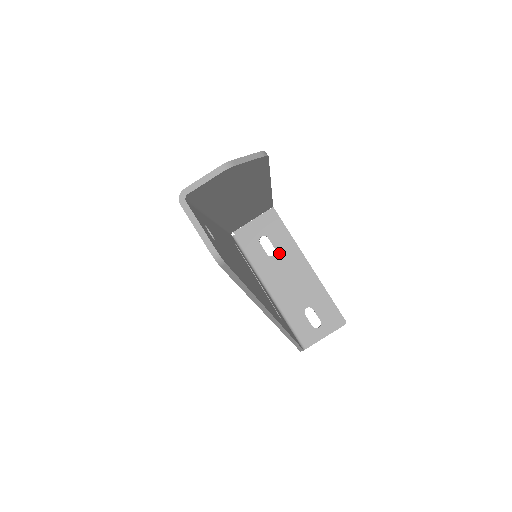
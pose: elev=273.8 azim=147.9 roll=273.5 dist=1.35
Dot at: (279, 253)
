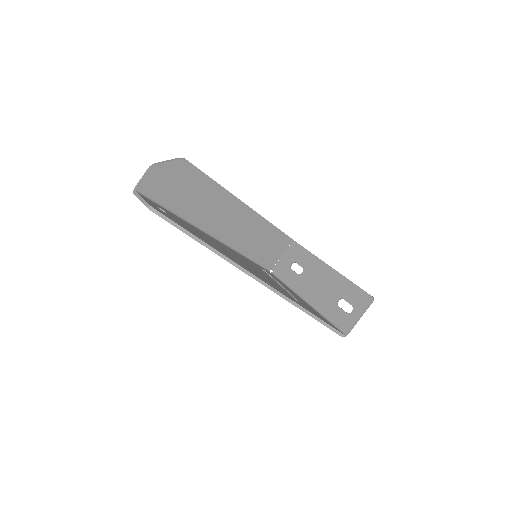
Dot at: (306, 269)
